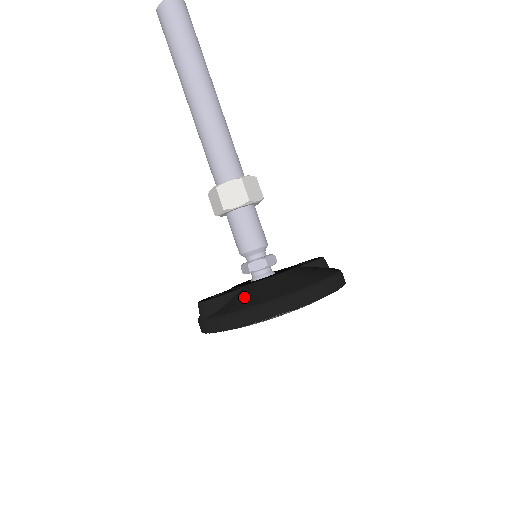
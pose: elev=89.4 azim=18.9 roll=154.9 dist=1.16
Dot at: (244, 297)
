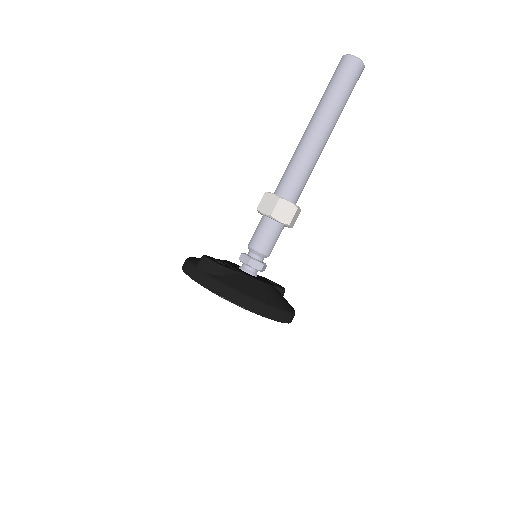
Dot at: (242, 282)
